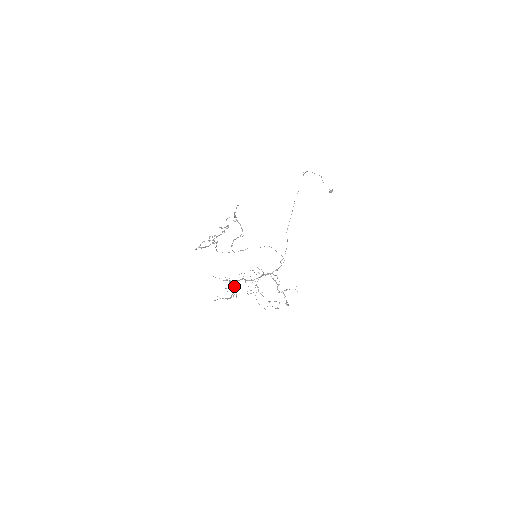
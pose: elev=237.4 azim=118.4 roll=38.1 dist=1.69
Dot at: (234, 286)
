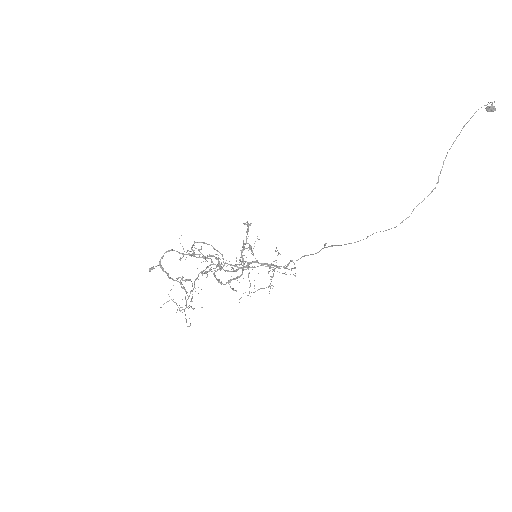
Dot at: occluded
